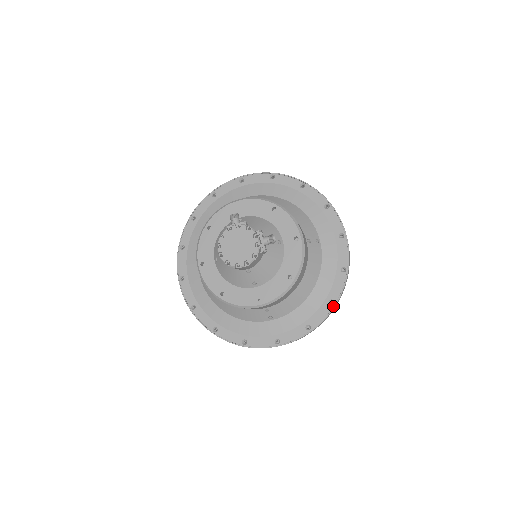
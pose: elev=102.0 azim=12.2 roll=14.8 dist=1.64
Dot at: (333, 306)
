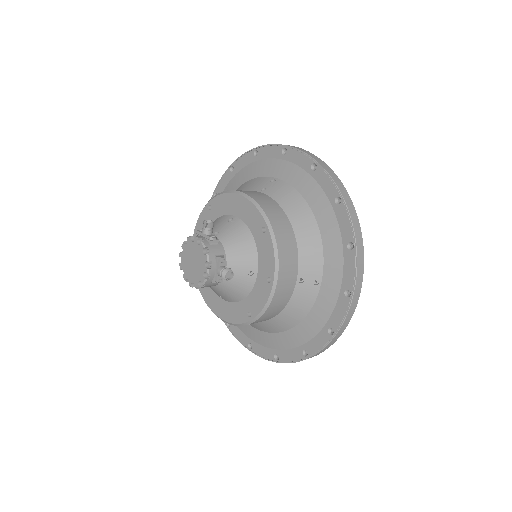
Dot at: (305, 357)
